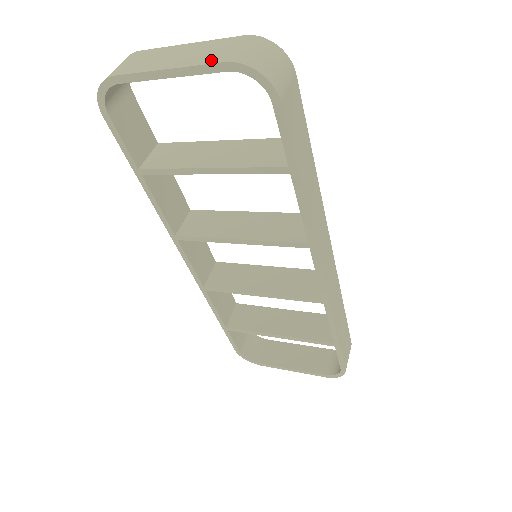
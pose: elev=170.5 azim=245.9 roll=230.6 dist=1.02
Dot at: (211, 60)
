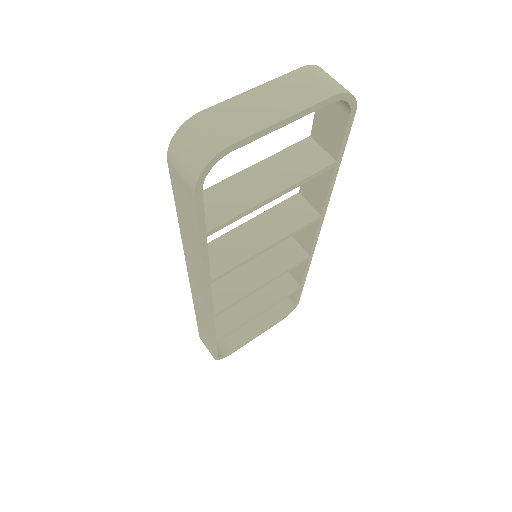
Dot at: (317, 97)
